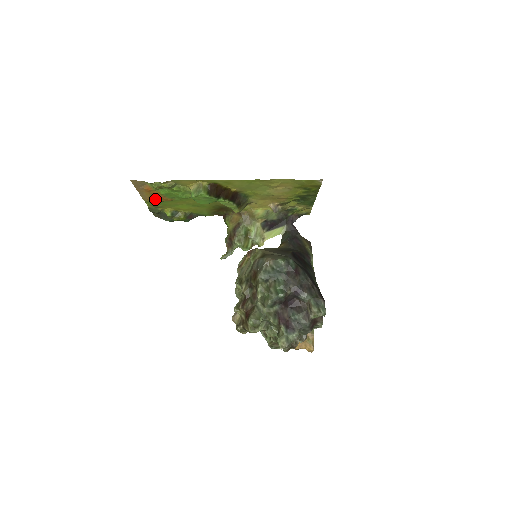
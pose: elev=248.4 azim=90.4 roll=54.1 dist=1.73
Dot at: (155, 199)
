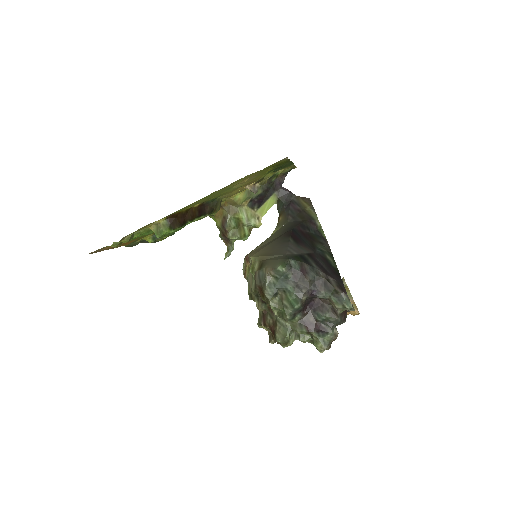
Dot at: (125, 244)
